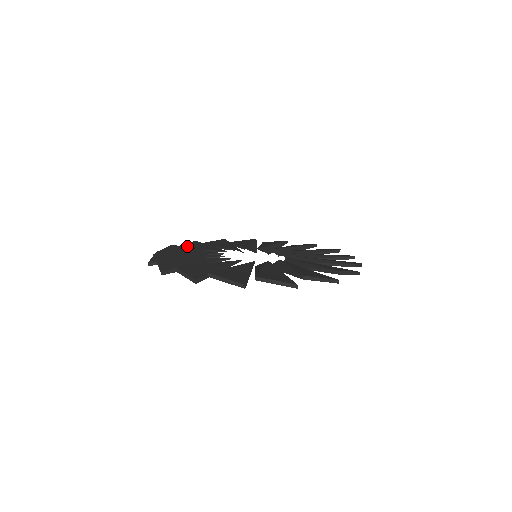
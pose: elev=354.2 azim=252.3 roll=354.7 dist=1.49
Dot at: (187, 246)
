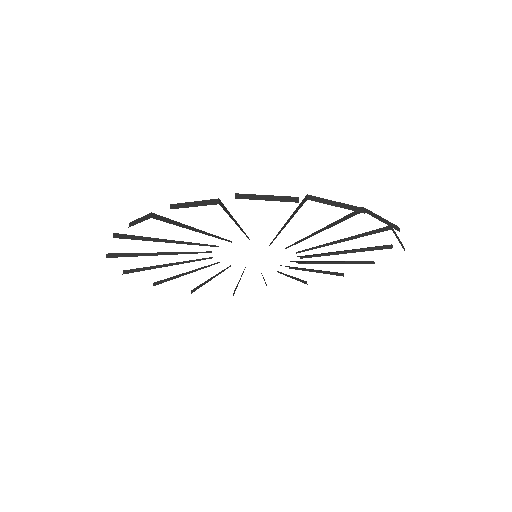
Dot at: occluded
